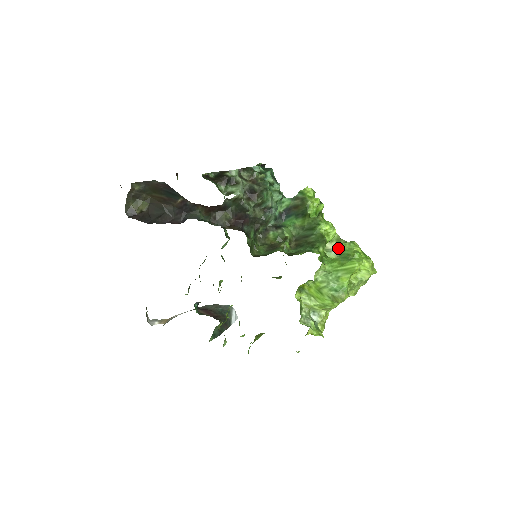
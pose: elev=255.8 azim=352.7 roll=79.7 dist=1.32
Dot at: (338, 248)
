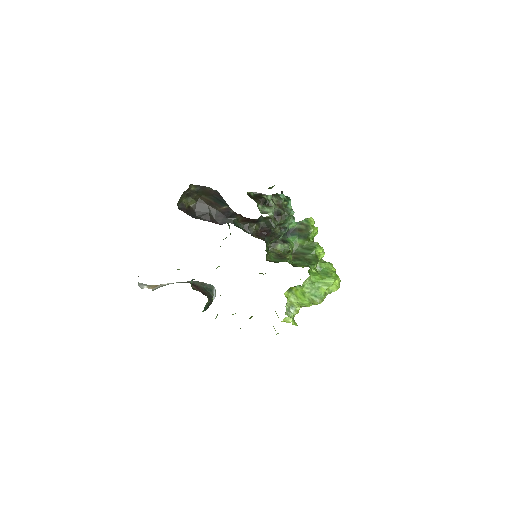
Dot at: (320, 265)
